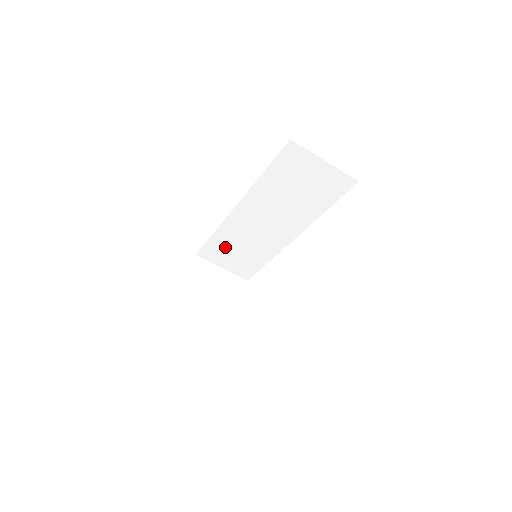
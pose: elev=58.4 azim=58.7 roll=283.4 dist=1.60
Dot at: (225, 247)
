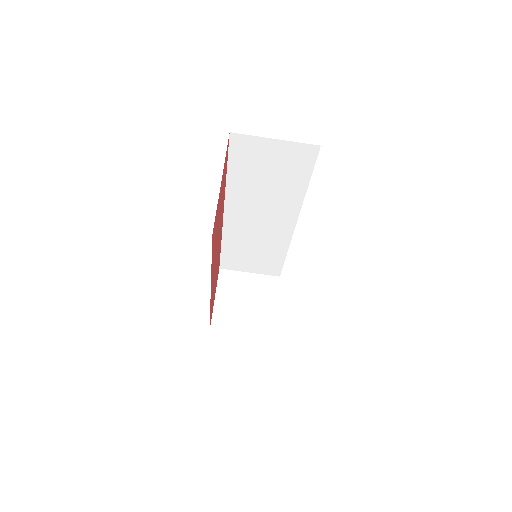
Dot at: (239, 253)
